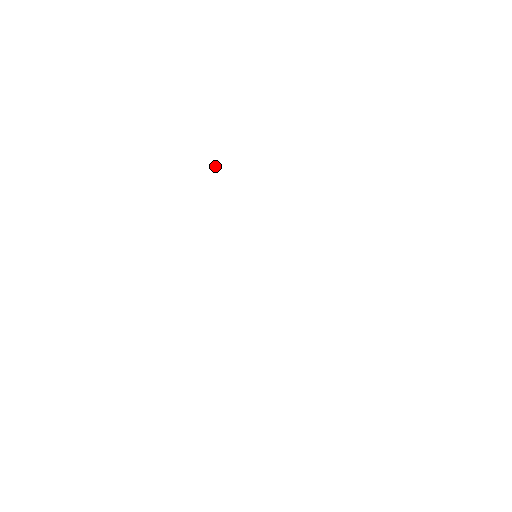
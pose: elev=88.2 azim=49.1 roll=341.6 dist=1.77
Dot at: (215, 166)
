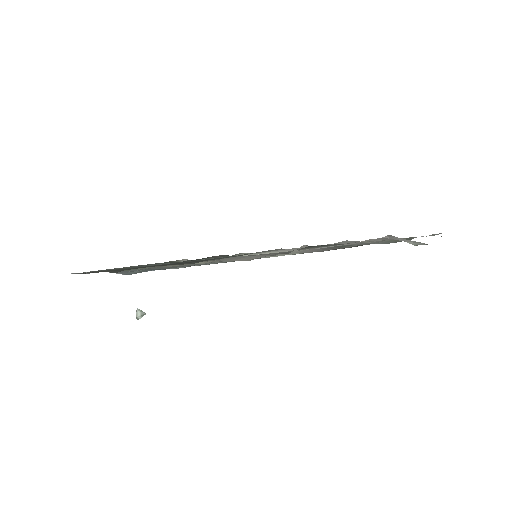
Dot at: (136, 317)
